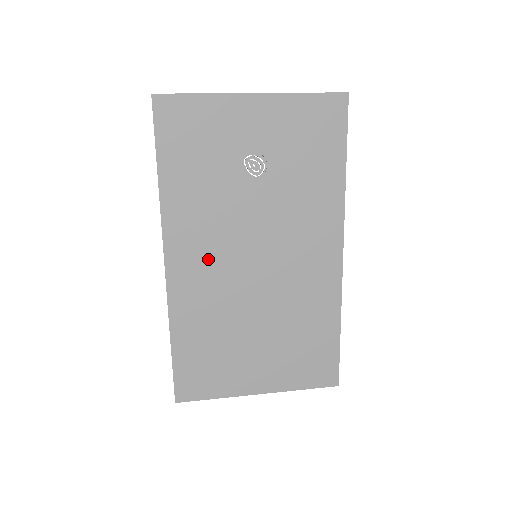
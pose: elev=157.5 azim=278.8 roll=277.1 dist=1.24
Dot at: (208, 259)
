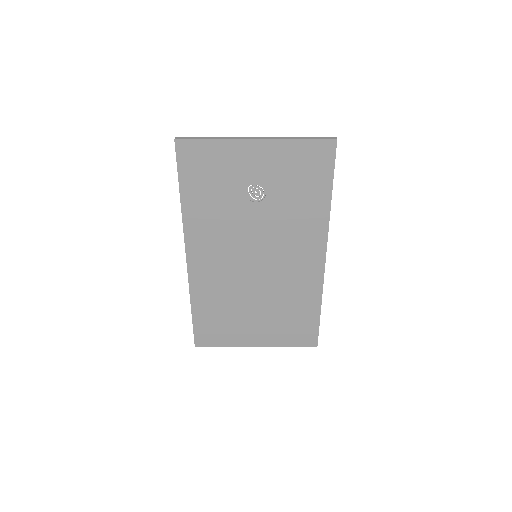
Dot at: (219, 257)
